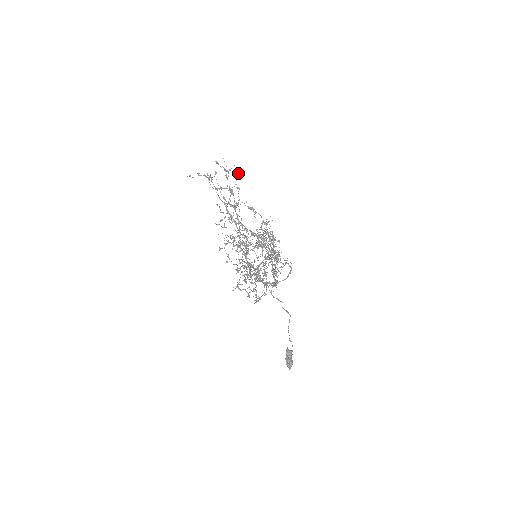
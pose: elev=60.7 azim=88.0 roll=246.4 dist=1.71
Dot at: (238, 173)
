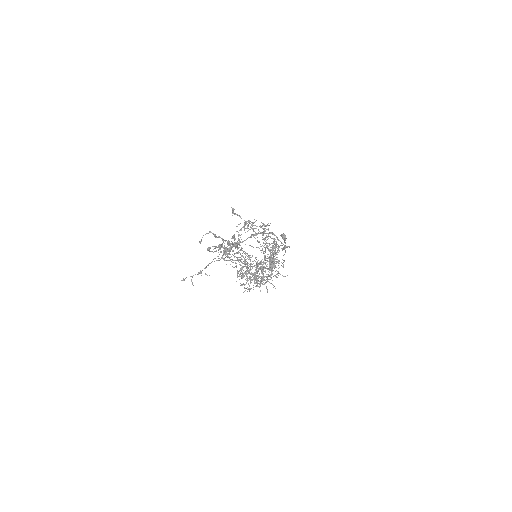
Dot at: (235, 248)
